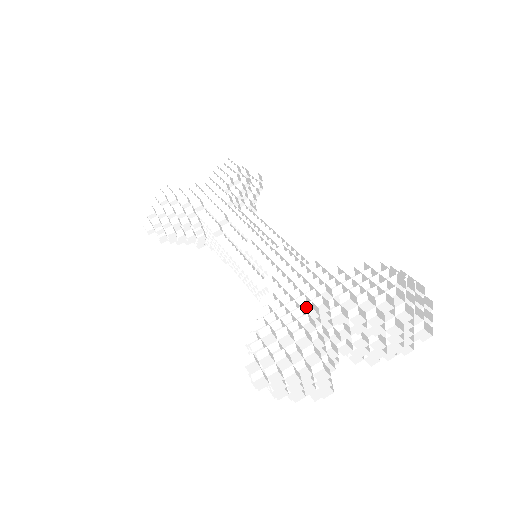
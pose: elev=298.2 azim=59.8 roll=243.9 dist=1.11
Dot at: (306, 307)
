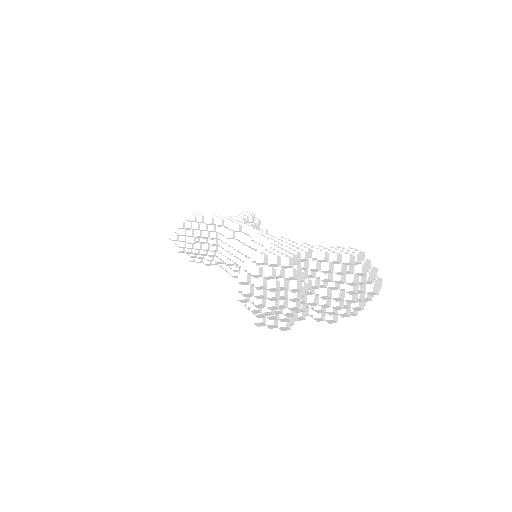
Dot at: occluded
